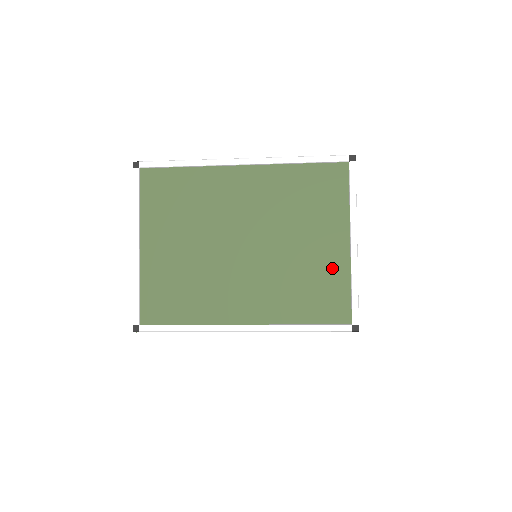
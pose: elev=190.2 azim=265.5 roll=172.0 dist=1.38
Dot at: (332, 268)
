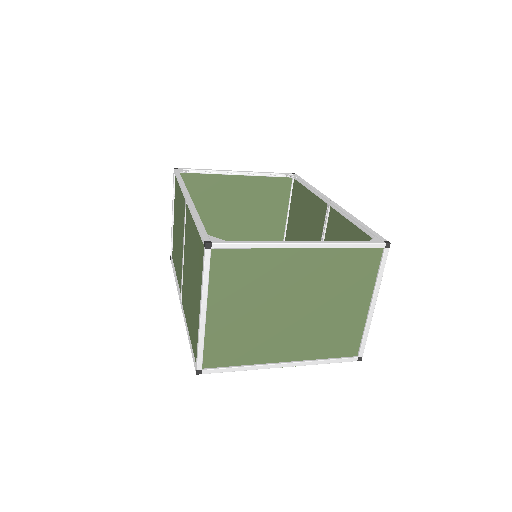
Dot at: (353, 322)
